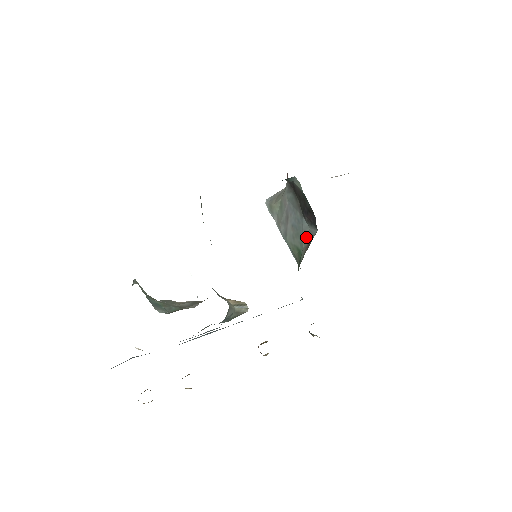
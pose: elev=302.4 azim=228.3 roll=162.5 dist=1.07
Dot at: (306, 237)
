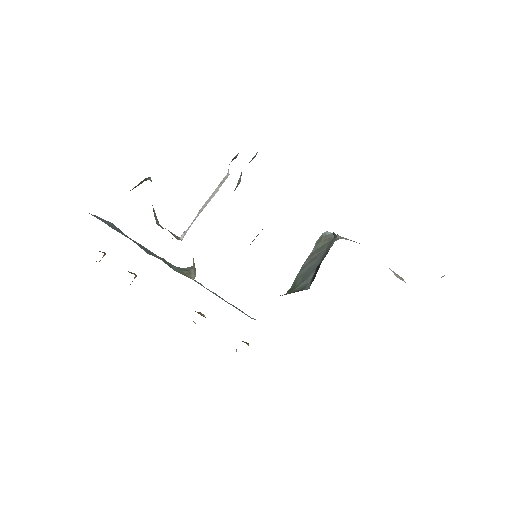
Dot at: (303, 285)
